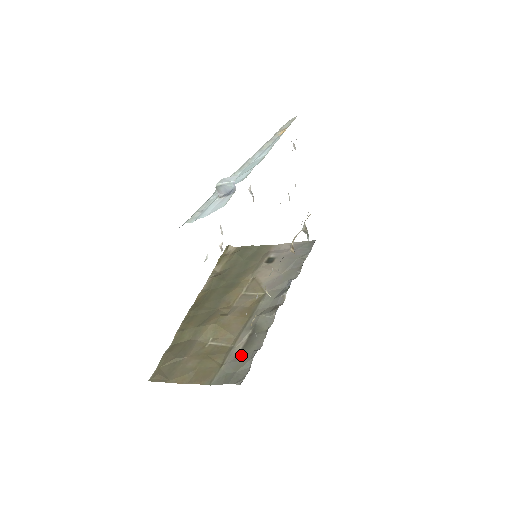
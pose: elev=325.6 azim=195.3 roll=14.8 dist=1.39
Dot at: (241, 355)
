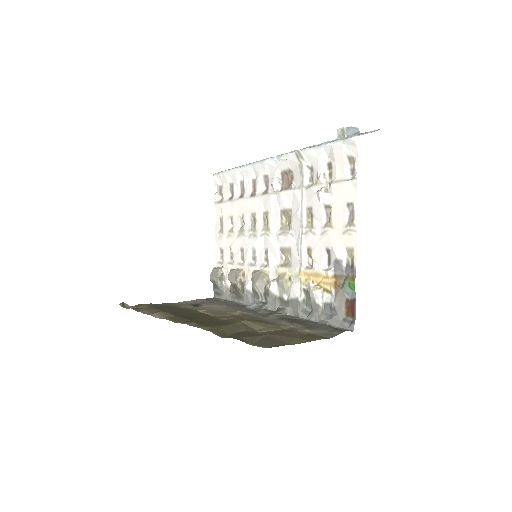
Dot at: (312, 326)
